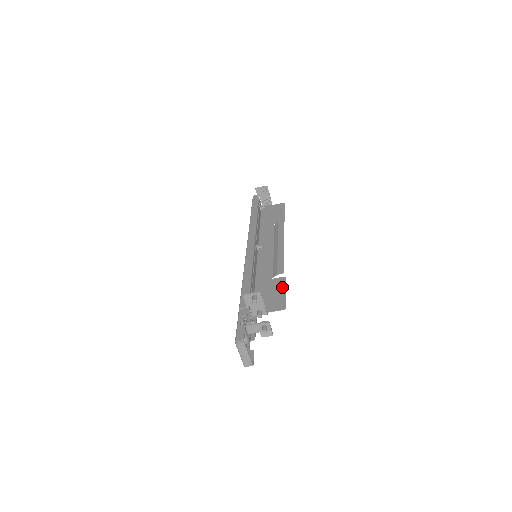
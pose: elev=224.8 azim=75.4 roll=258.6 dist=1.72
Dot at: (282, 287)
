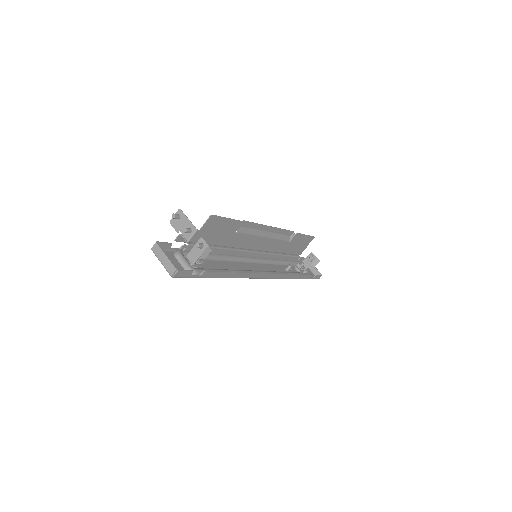
Dot at: (231, 222)
